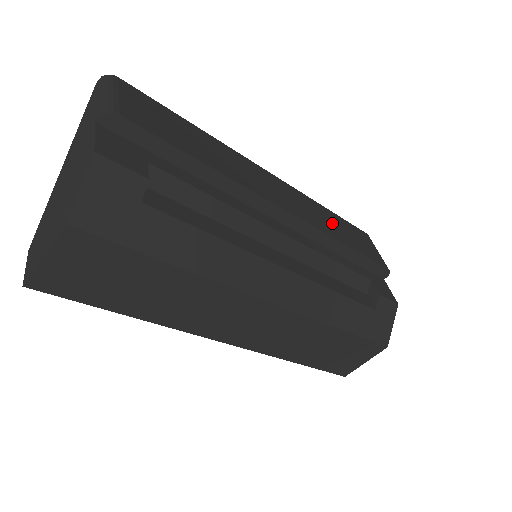
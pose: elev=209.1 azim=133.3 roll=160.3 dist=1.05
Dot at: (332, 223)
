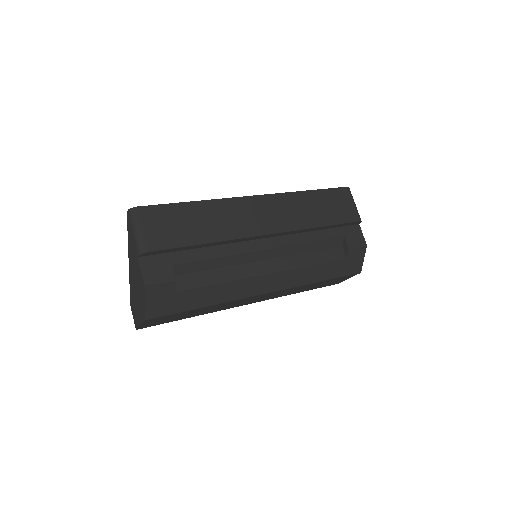
Dot at: (309, 208)
